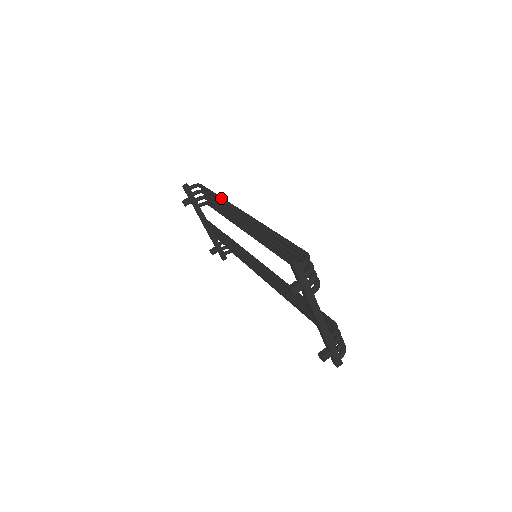
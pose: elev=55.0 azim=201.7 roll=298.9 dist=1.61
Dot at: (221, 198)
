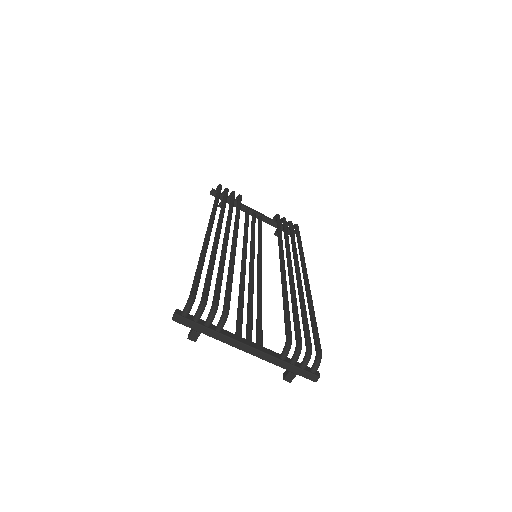
Dot at: occluded
